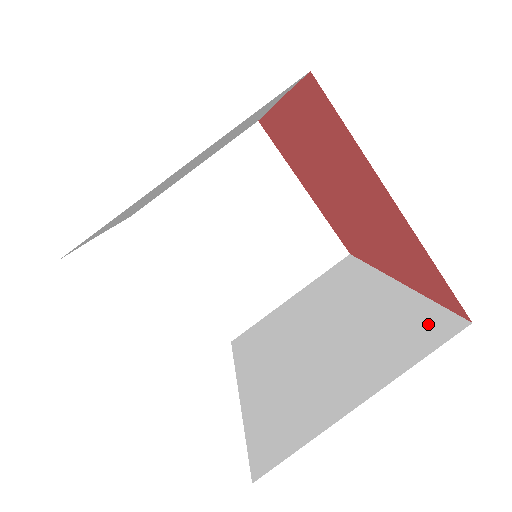
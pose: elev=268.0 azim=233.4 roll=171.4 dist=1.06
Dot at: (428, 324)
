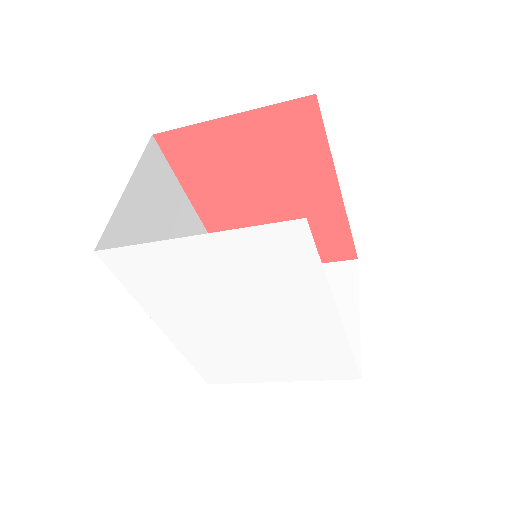
Dot at: occluded
